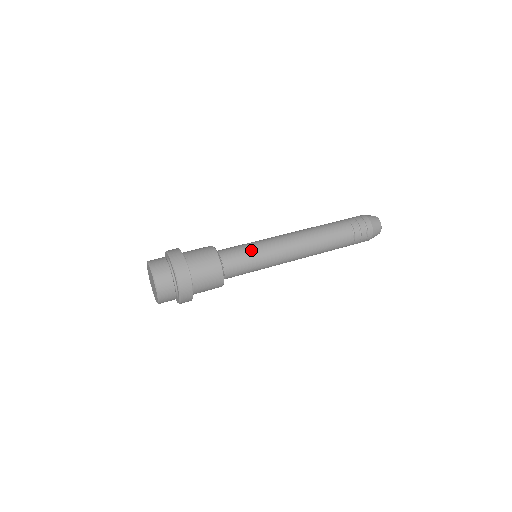
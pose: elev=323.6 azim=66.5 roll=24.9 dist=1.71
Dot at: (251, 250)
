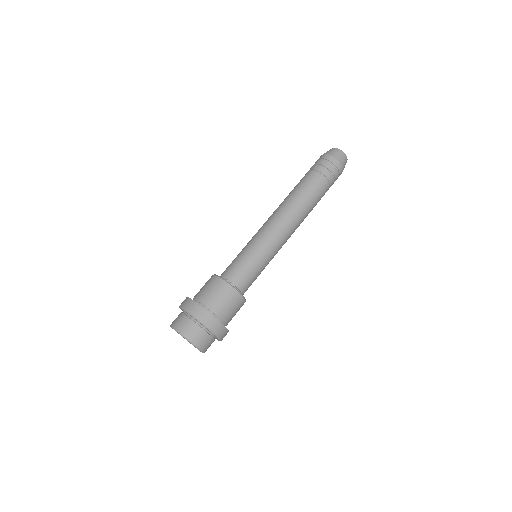
Dot at: (260, 266)
